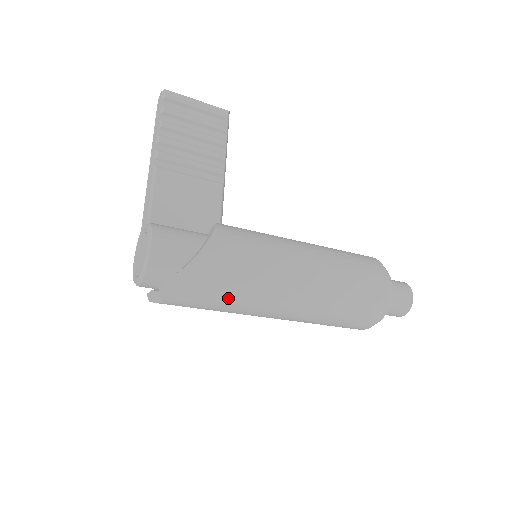
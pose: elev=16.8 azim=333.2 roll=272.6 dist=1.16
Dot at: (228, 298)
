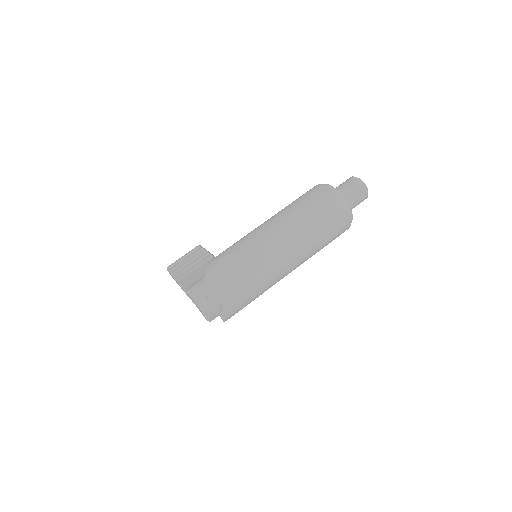
Dot at: (242, 268)
